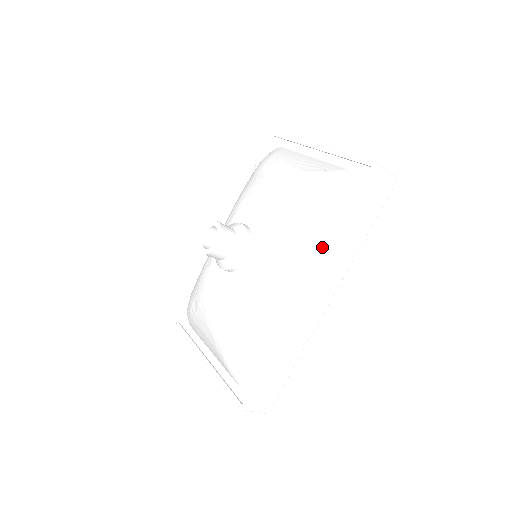
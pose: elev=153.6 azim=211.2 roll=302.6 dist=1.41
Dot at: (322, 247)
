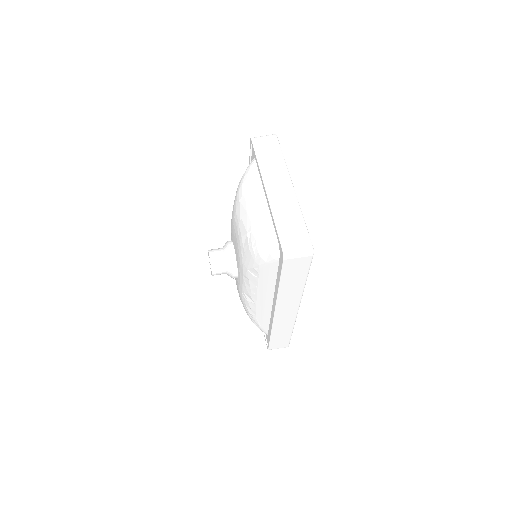
Dot at: (275, 286)
